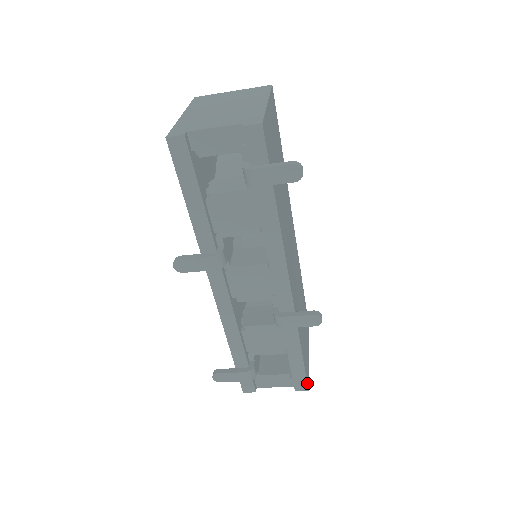
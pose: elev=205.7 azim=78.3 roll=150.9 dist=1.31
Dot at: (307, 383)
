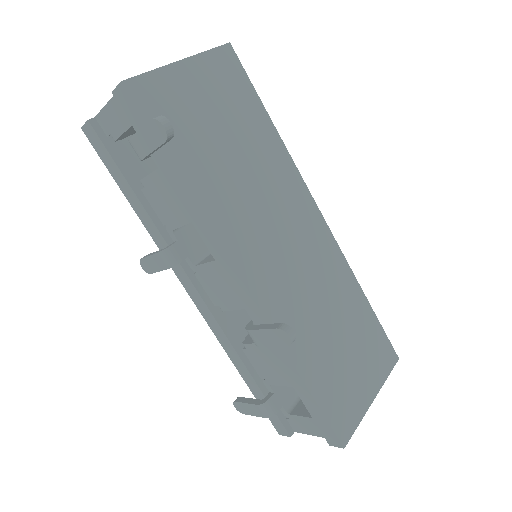
Dot at: (337, 436)
